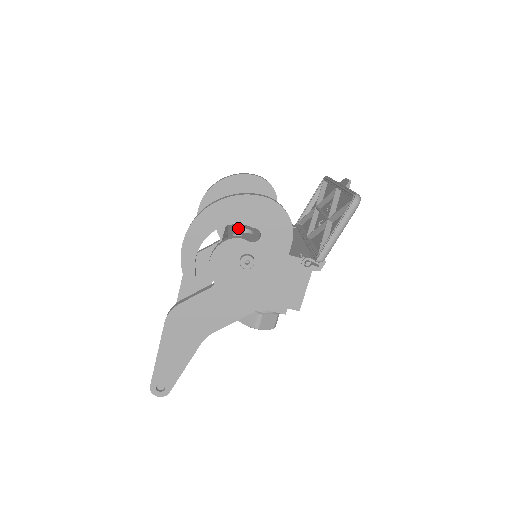
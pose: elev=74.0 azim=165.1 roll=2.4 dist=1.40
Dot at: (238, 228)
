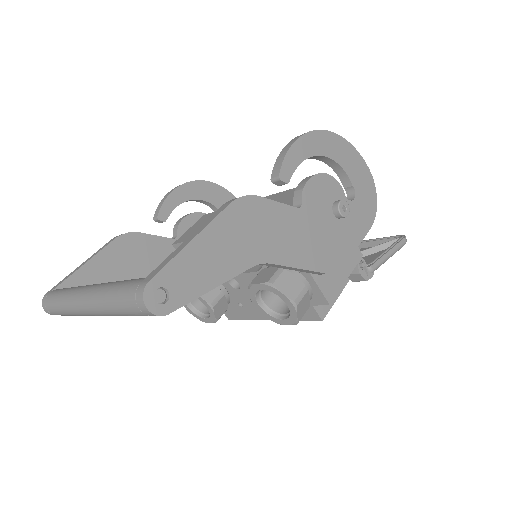
Dot at: occluded
